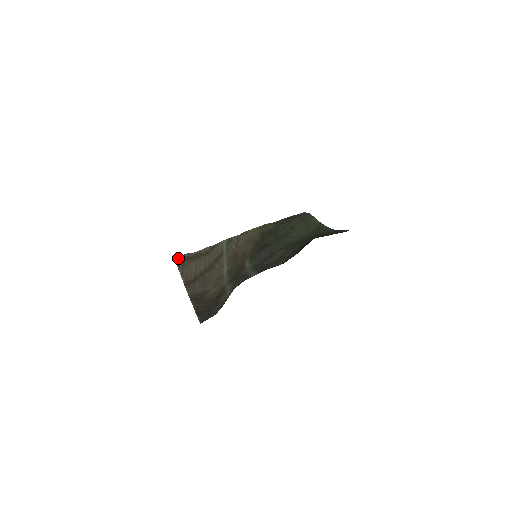
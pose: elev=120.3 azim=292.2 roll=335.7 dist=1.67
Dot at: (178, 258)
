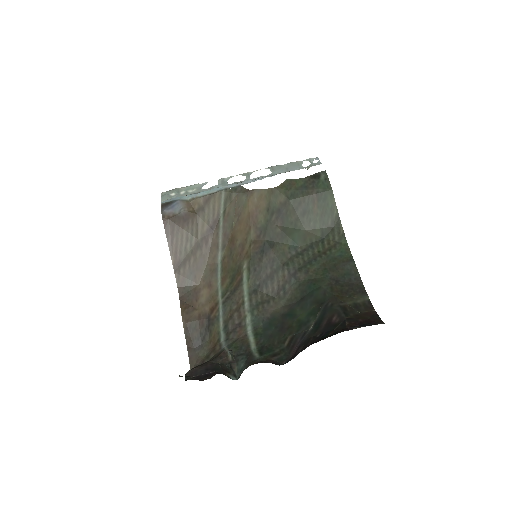
Dot at: (166, 218)
